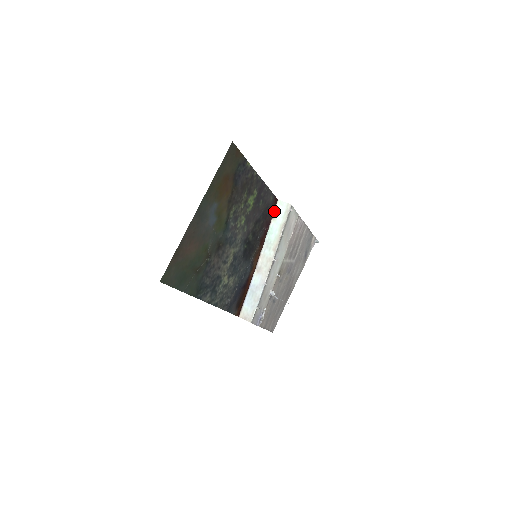
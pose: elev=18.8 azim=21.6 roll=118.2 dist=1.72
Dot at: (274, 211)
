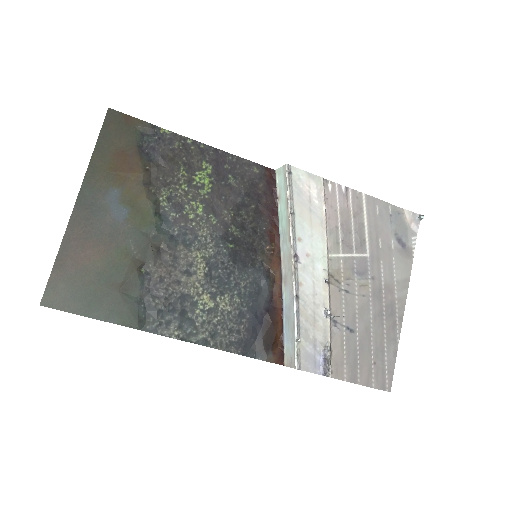
Dot at: (276, 188)
